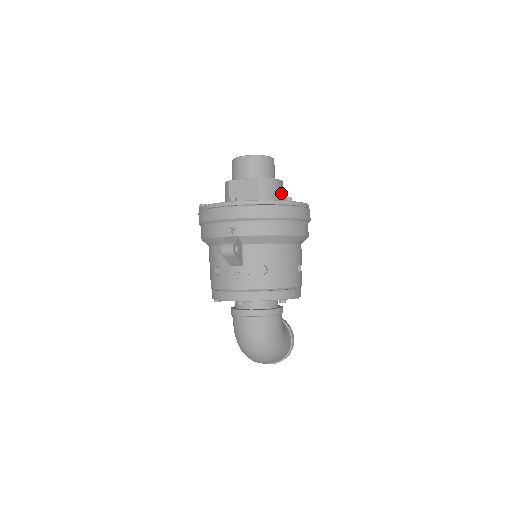
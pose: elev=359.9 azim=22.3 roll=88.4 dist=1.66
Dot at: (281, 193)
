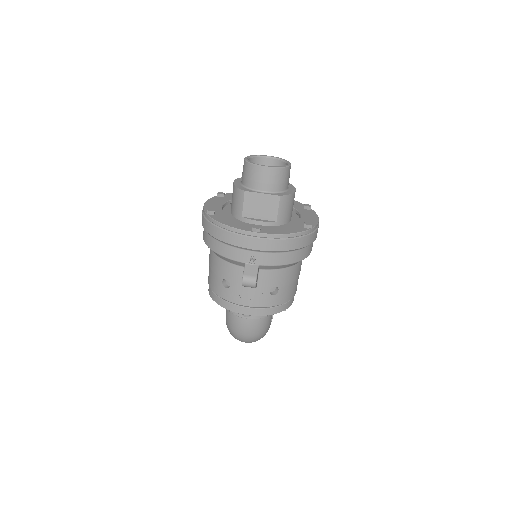
Dot at: occluded
